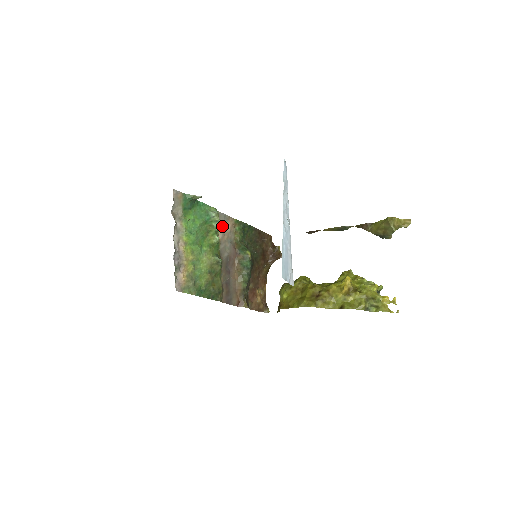
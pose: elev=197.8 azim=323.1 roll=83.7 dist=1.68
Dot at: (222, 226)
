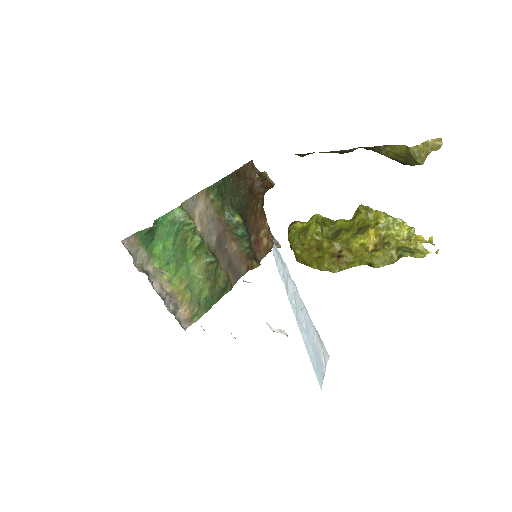
Dot at: (195, 213)
